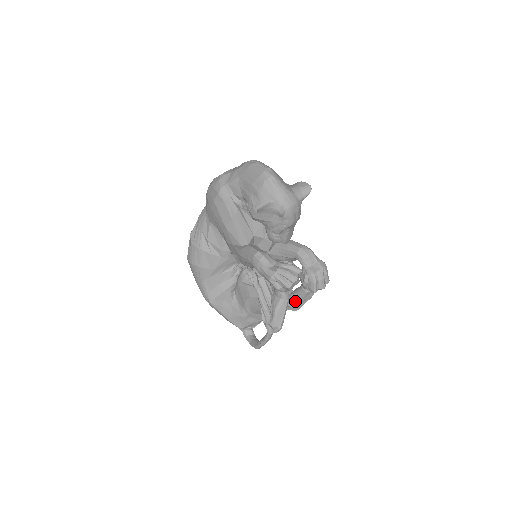
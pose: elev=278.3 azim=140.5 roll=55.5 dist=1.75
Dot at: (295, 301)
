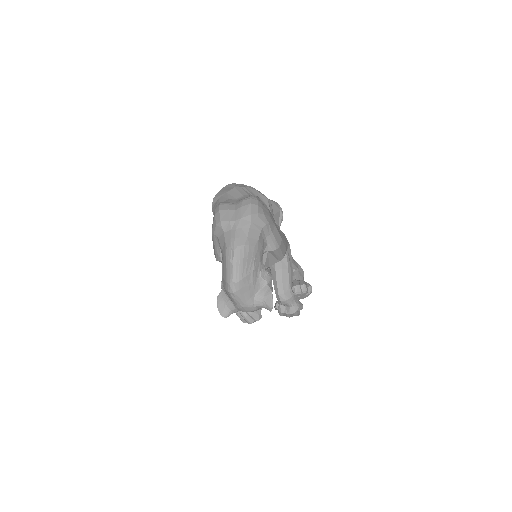
Dot at: occluded
